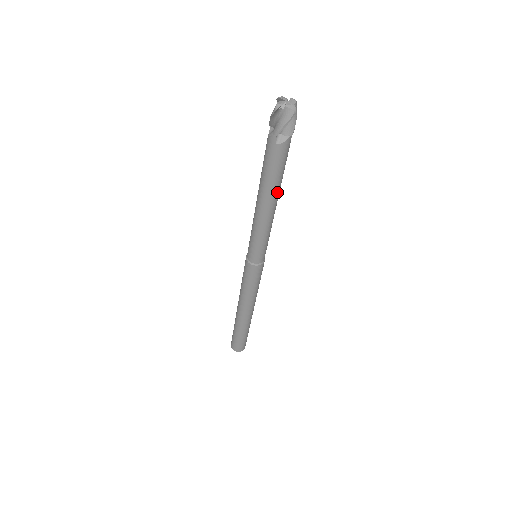
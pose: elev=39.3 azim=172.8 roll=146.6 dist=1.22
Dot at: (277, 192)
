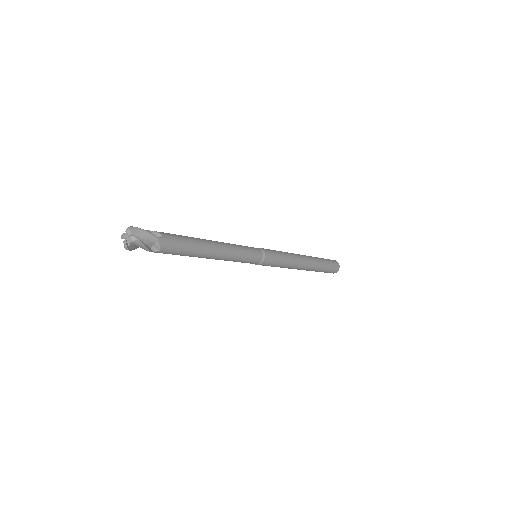
Dot at: occluded
